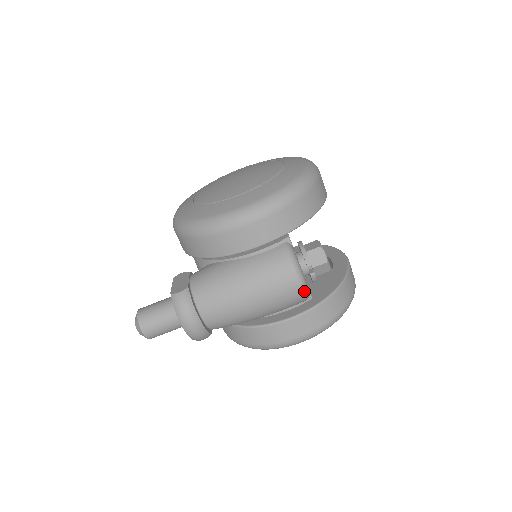
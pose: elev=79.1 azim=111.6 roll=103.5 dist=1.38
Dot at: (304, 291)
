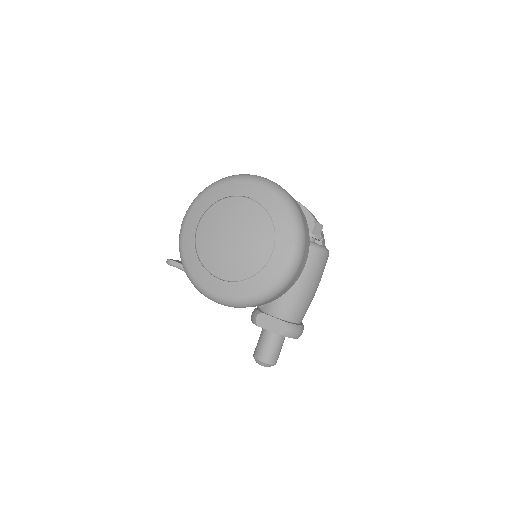
Dot at: occluded
